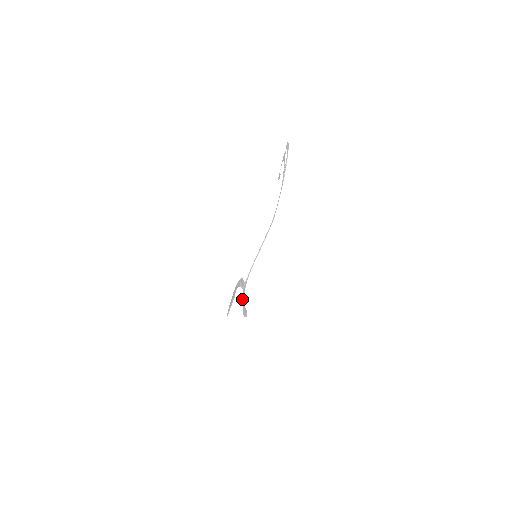
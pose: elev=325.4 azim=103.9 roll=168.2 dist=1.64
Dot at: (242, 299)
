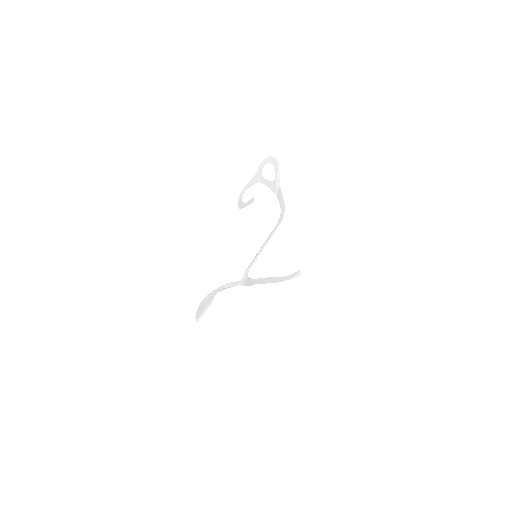
Dot at: (257, 282)
